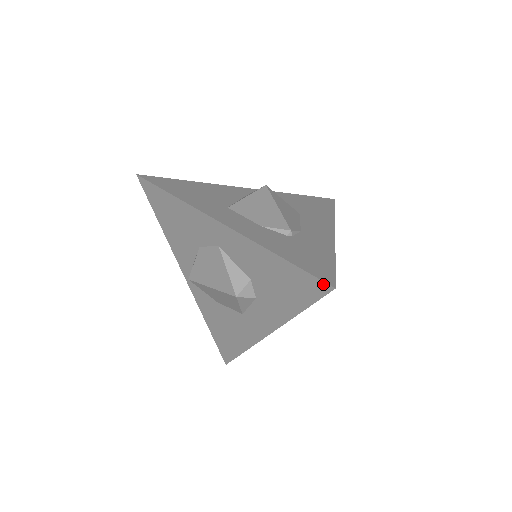
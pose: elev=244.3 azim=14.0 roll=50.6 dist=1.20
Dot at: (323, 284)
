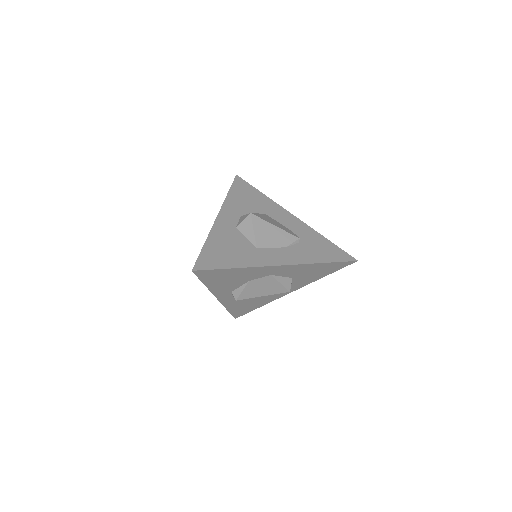
Dot at: (351, 262)
